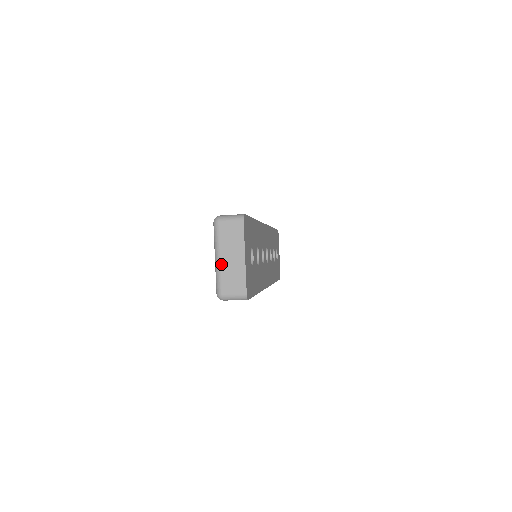
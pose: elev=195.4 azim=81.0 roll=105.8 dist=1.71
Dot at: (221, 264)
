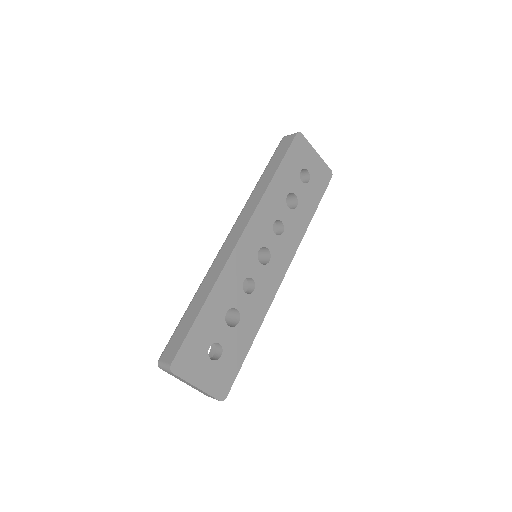
Dot at: (189, 385)
